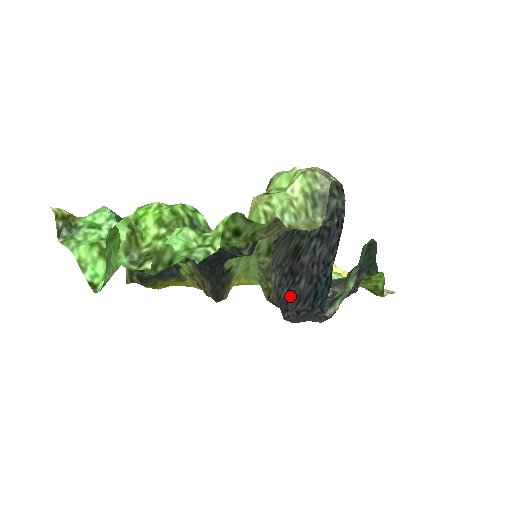
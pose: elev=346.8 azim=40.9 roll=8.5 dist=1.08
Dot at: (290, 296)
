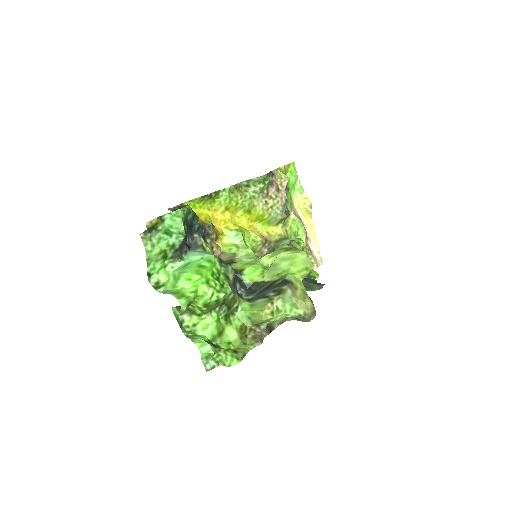
Dot at: occluded
